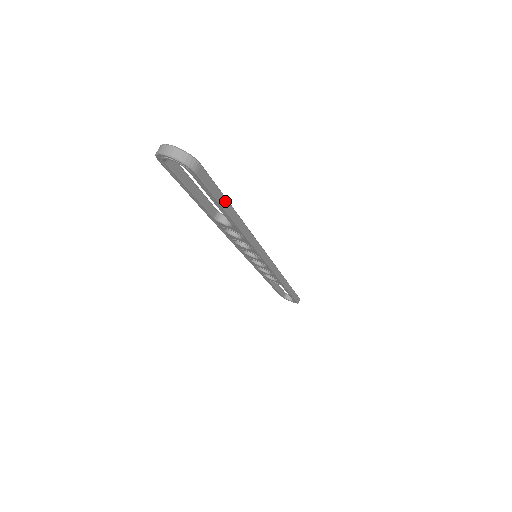
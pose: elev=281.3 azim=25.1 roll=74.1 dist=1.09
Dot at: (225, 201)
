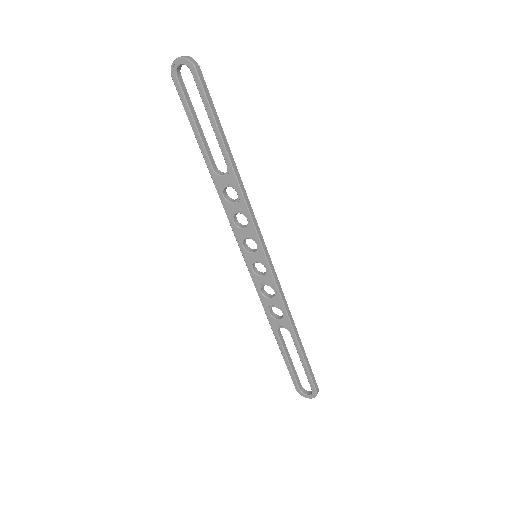
Dot at: (219, 124)
